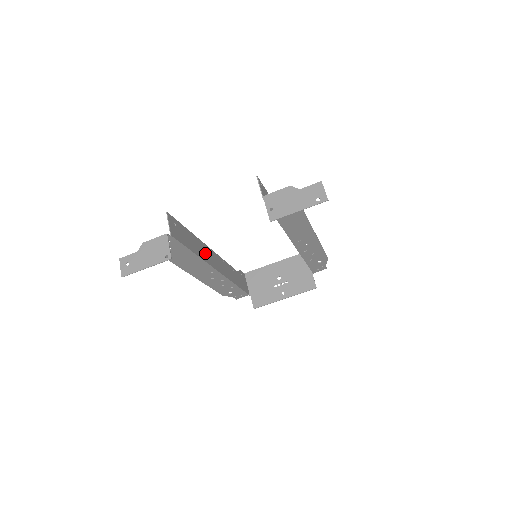
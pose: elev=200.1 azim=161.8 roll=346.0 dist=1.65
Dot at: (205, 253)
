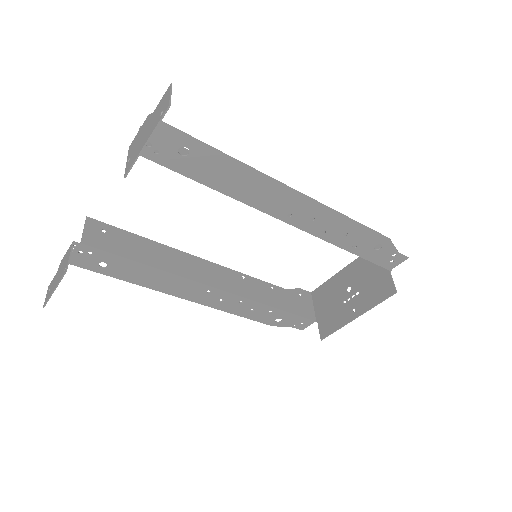
Dot at: (184, 265)
